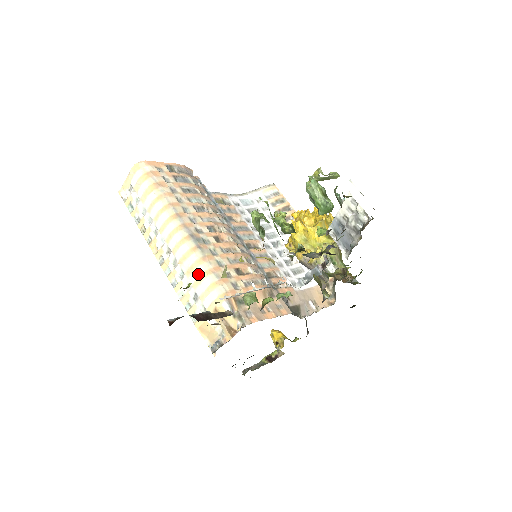
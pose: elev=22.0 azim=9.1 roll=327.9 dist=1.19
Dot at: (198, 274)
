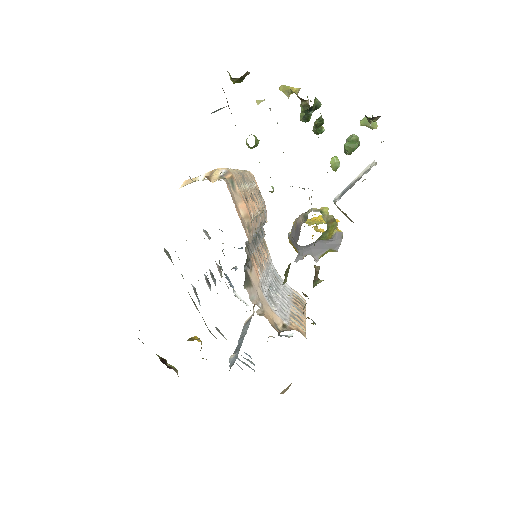
Dot at: occluded
